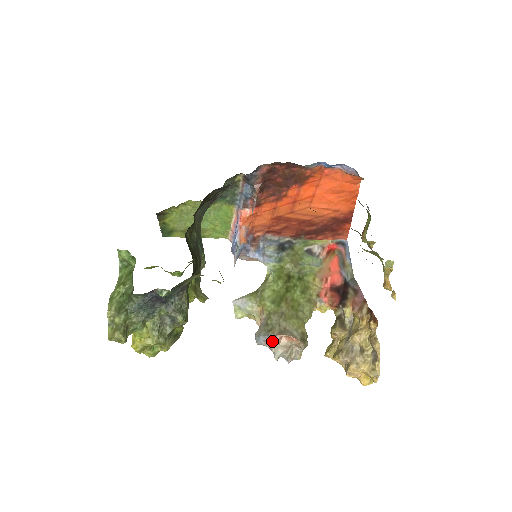
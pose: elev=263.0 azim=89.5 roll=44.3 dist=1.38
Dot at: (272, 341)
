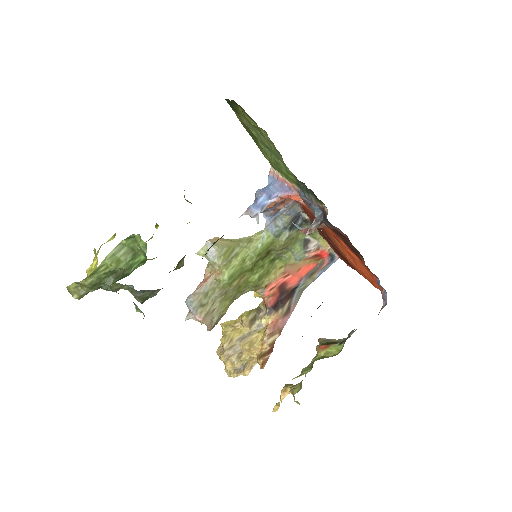
Dot at: (194, 317)
